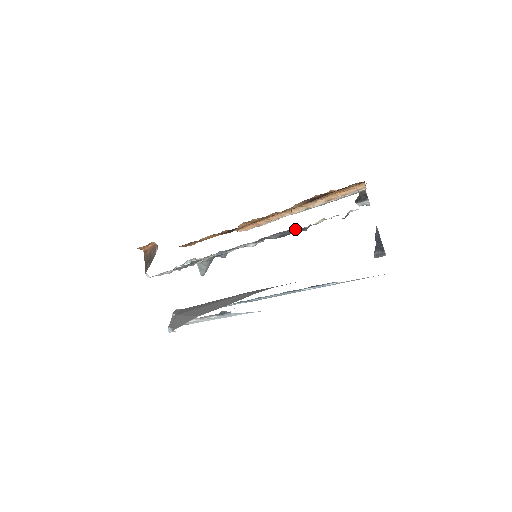
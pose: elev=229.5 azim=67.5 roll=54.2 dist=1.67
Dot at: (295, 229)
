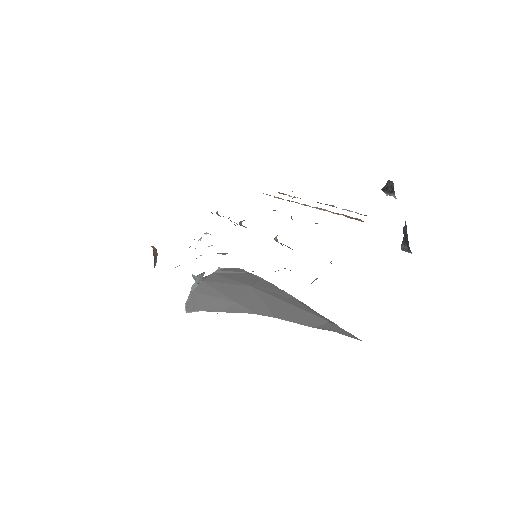
Dot at: occluded
